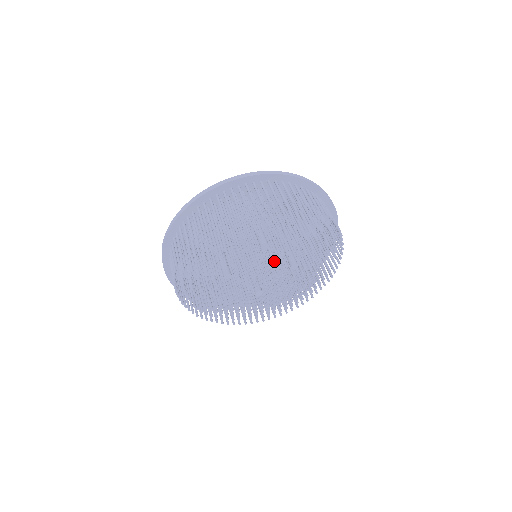
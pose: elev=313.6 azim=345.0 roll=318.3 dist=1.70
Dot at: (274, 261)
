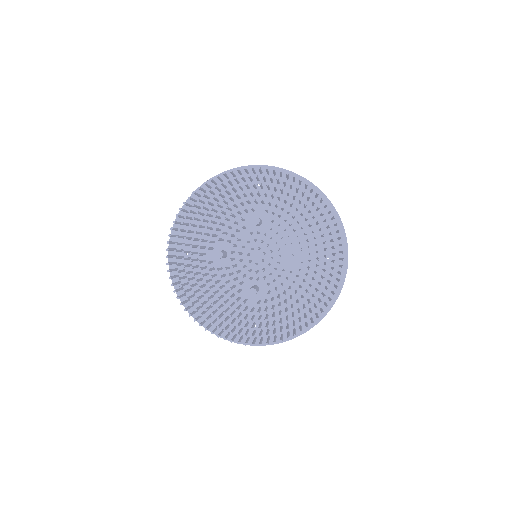
Dot at: (267, 245)
